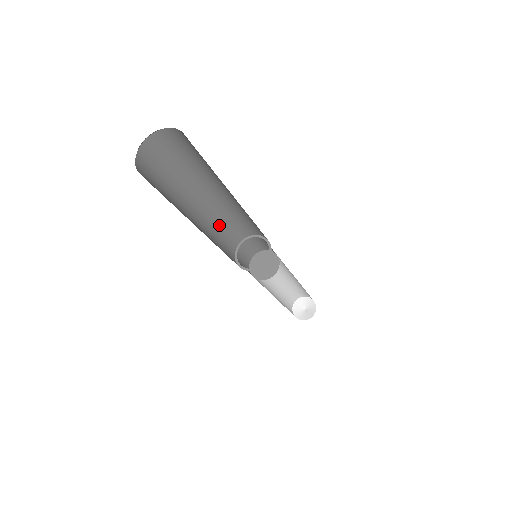
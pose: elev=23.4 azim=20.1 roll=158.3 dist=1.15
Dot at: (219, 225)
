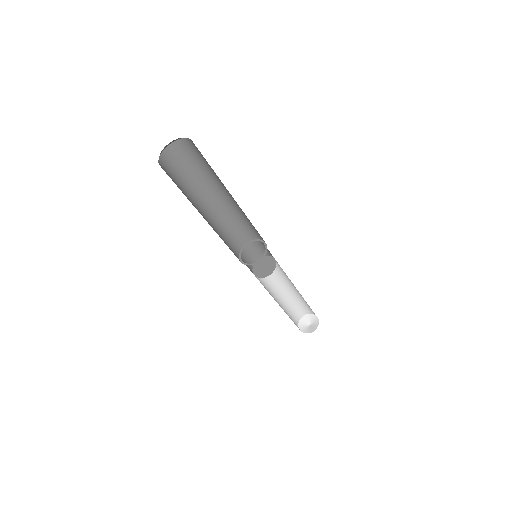
Dot at: (221, 238)
